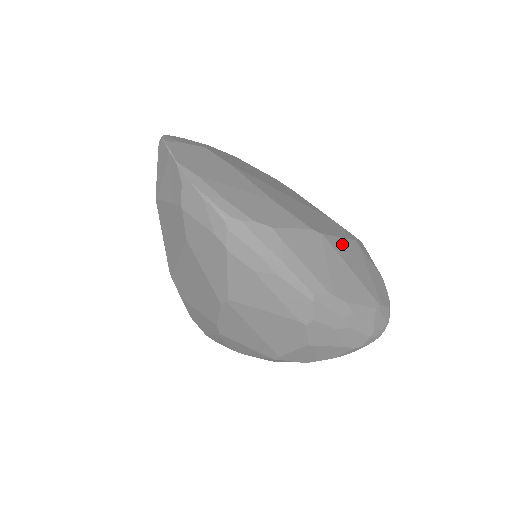
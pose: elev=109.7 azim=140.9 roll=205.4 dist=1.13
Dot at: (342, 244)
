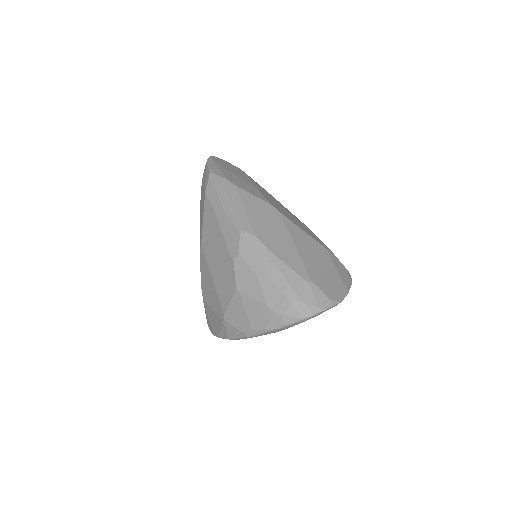
Dot at: (301, 233)
